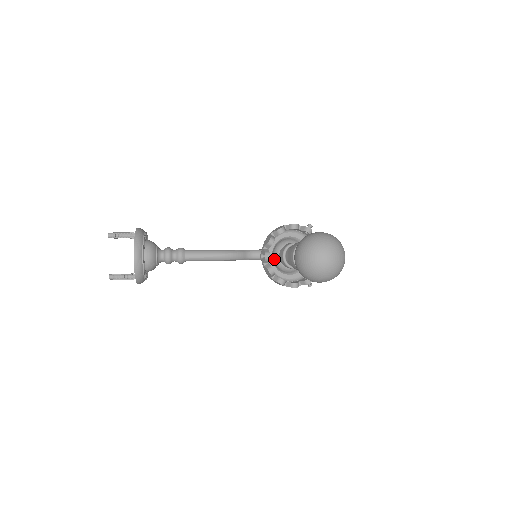
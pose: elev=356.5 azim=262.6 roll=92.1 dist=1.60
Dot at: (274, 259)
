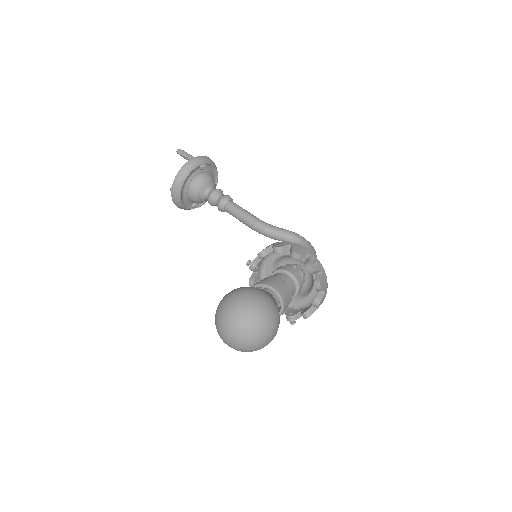
Dot at: occluded
